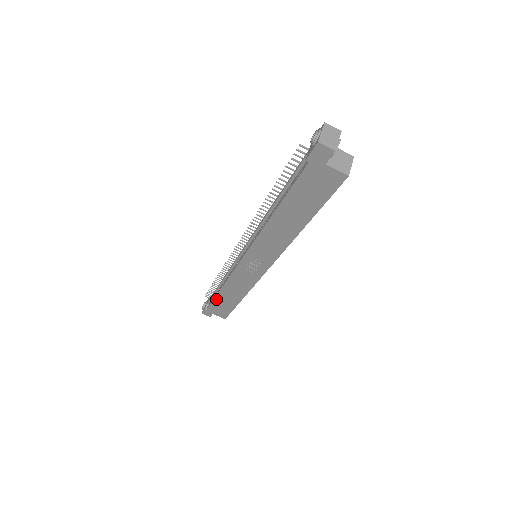
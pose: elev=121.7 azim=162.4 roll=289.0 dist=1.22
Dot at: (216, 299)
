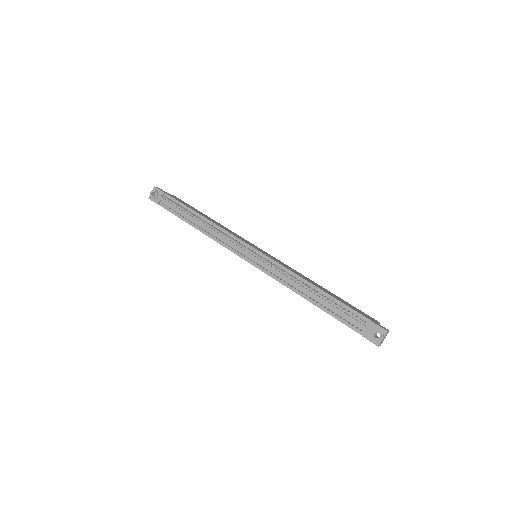
Dot at: (182, 219)
